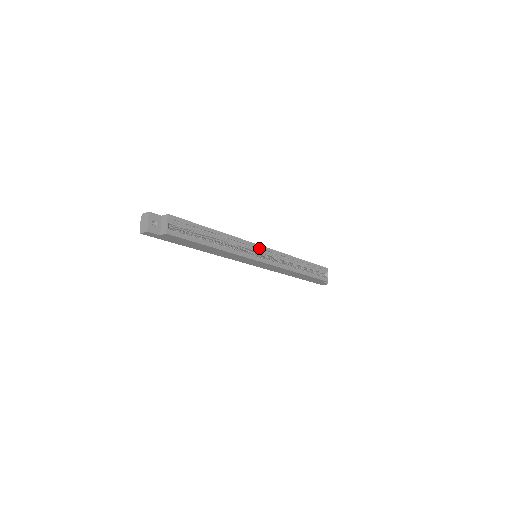
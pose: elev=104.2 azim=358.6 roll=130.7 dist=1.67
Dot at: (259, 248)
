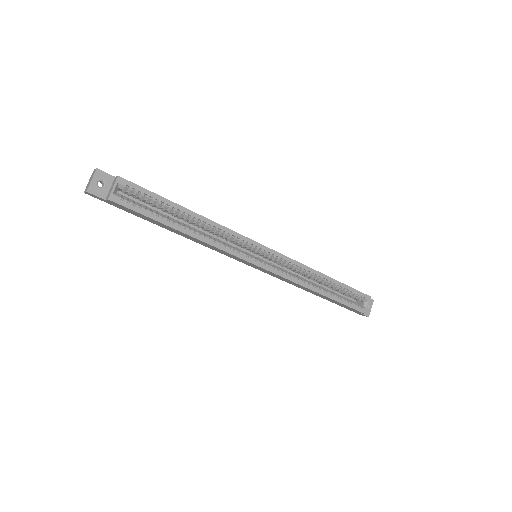
Dot at: (257, 247)
